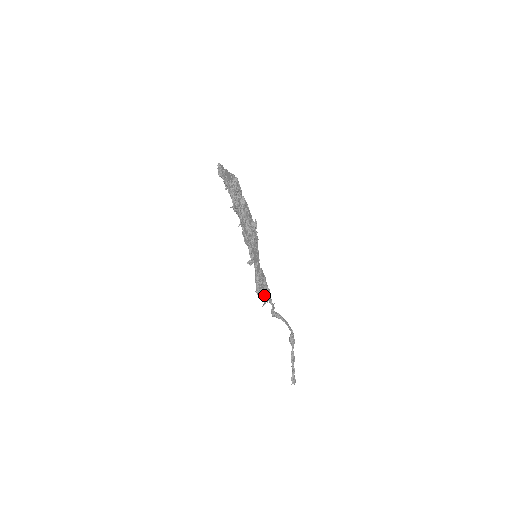
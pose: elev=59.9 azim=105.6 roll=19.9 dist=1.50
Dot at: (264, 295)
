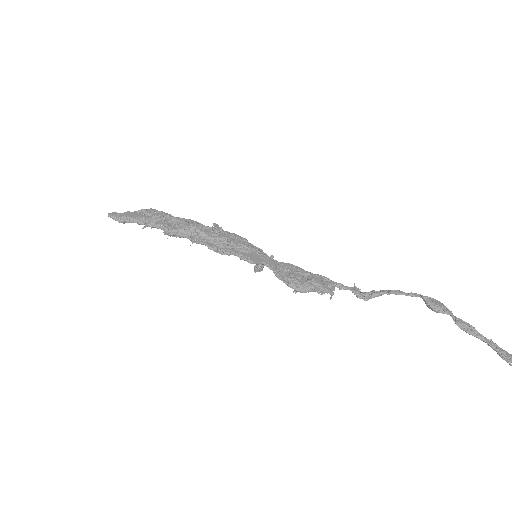
Dot at: (310, 286)
